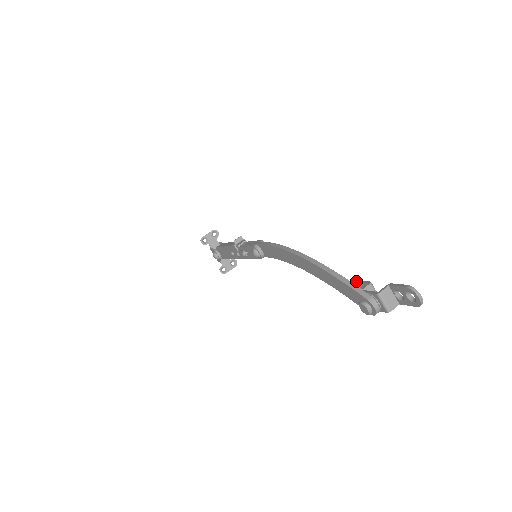
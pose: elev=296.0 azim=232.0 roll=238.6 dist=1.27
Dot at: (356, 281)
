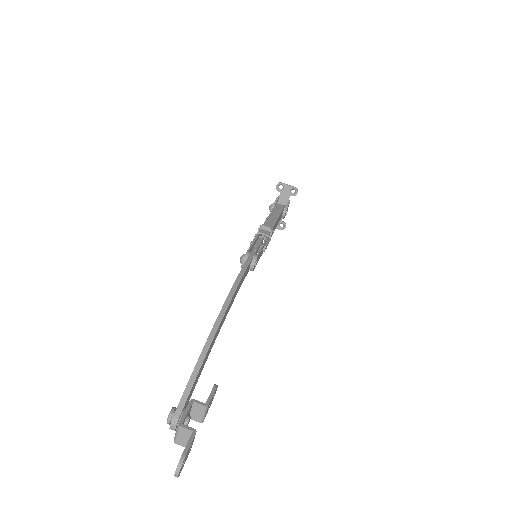
Dot at: (215, 387)
